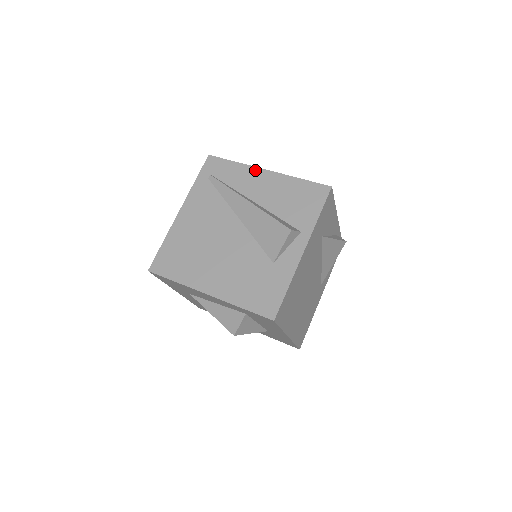
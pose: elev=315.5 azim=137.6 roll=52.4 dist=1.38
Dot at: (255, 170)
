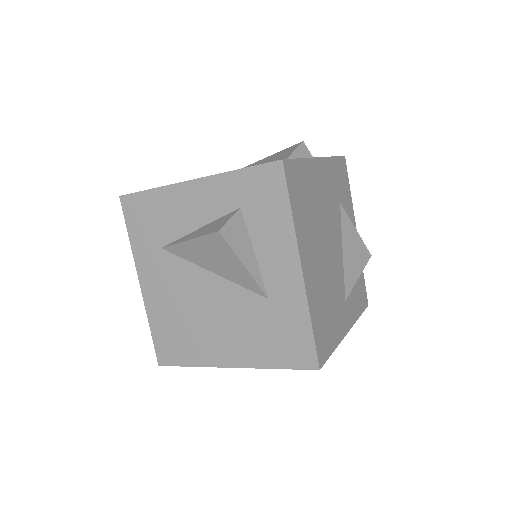
Dot at: occluded
